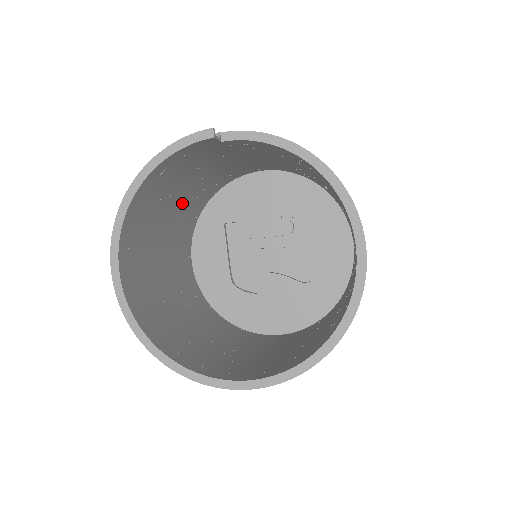
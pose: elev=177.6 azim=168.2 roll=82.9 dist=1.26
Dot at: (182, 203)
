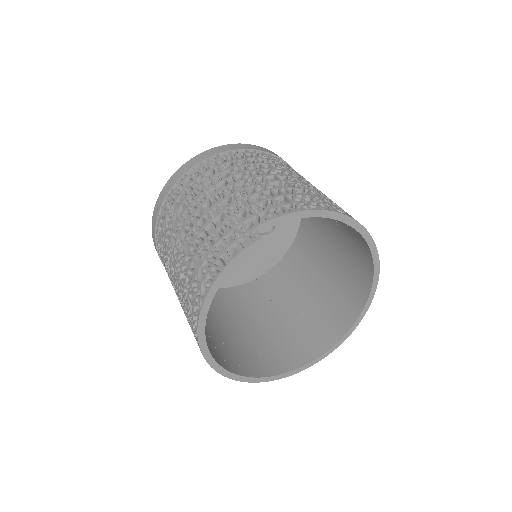
Dot at: occluded
